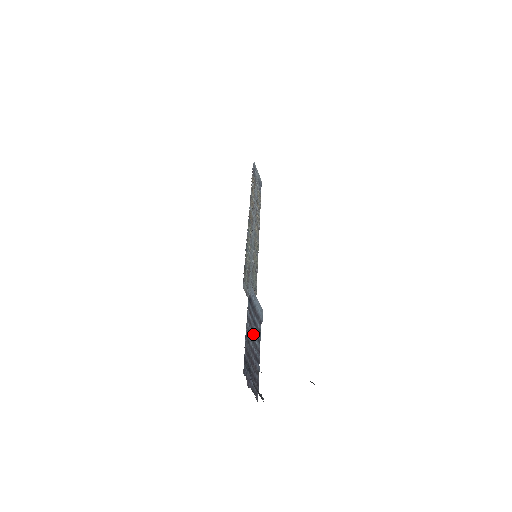
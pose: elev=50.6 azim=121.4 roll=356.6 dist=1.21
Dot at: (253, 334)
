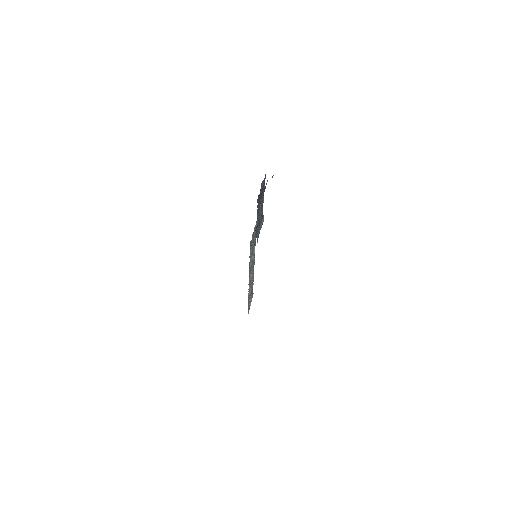
Dot at: (259, 215)
